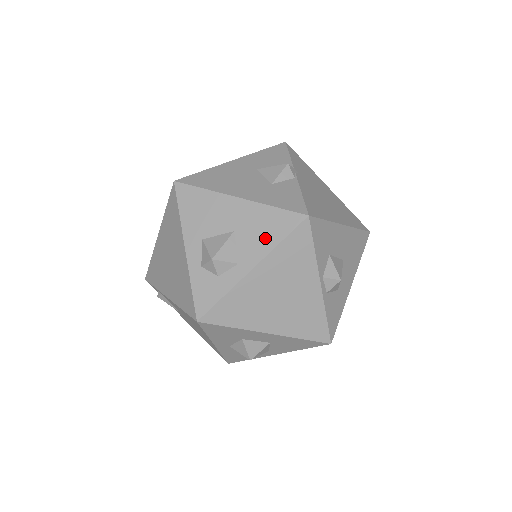
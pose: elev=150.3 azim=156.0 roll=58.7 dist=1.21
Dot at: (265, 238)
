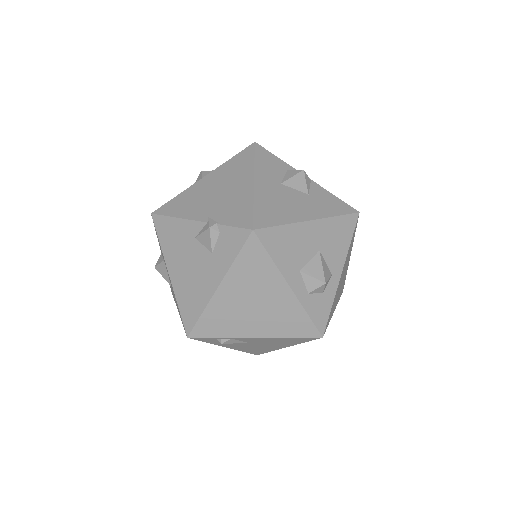
Dot at: (341, 244)
